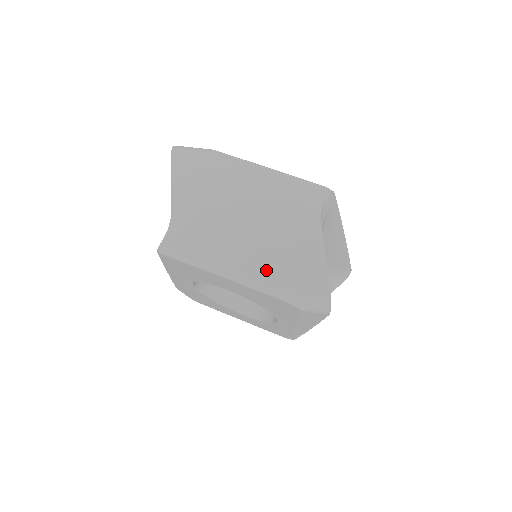
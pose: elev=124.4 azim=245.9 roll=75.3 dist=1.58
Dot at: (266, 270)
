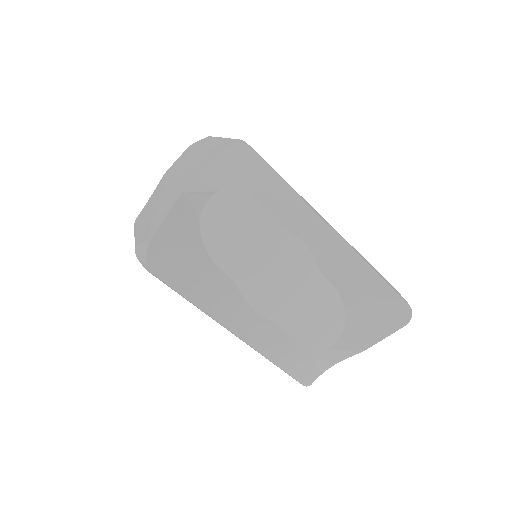
Dot at: (145, 227)
